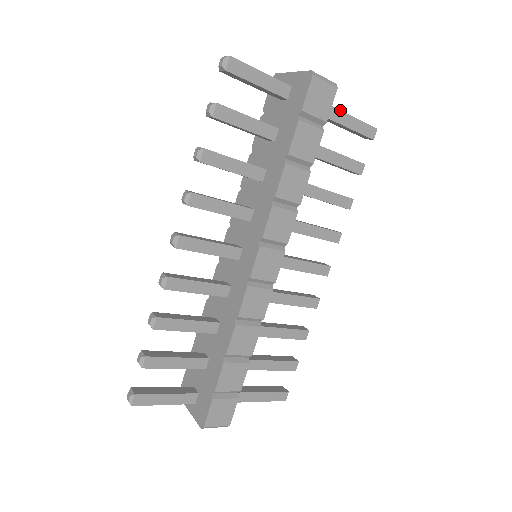
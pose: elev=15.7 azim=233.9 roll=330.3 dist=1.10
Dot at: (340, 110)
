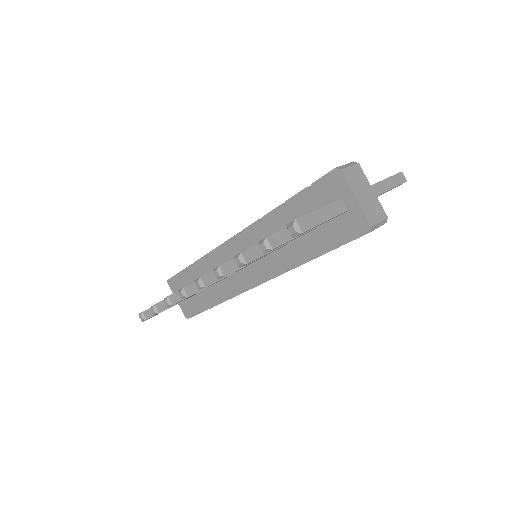
Dot at: occluded
